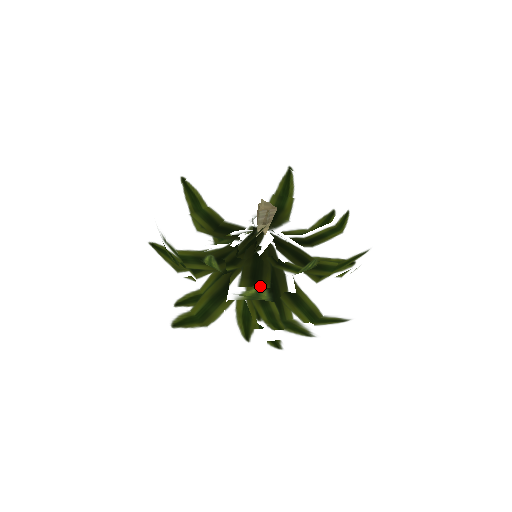
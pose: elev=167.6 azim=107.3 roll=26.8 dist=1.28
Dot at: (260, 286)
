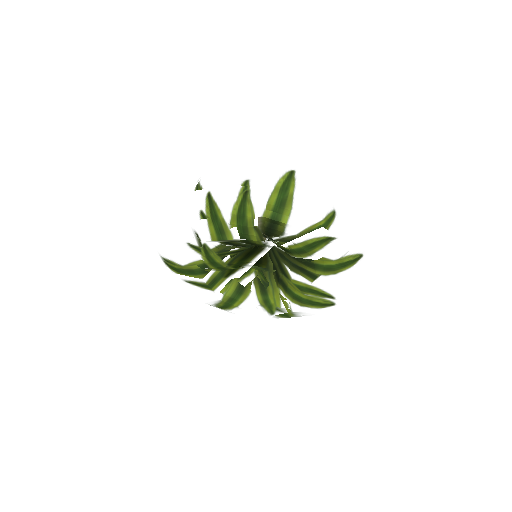
Dot at: (198, 183)
